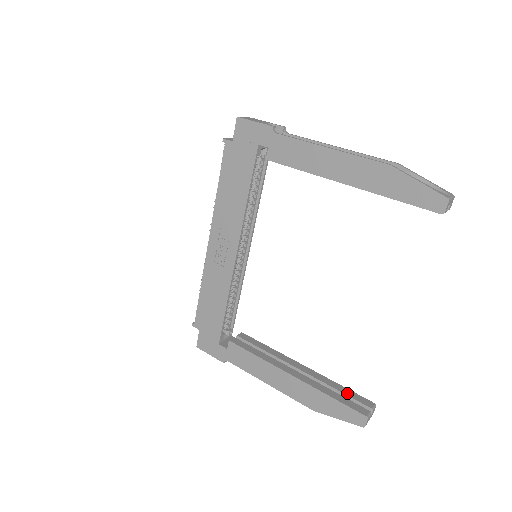
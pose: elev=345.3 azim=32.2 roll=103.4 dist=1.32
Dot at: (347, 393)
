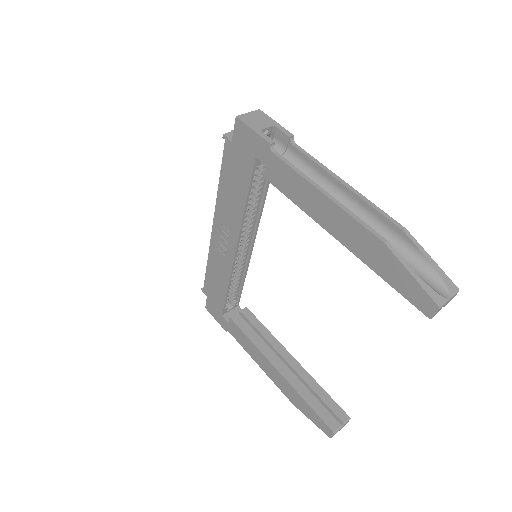
Dot at: (326, 400)
